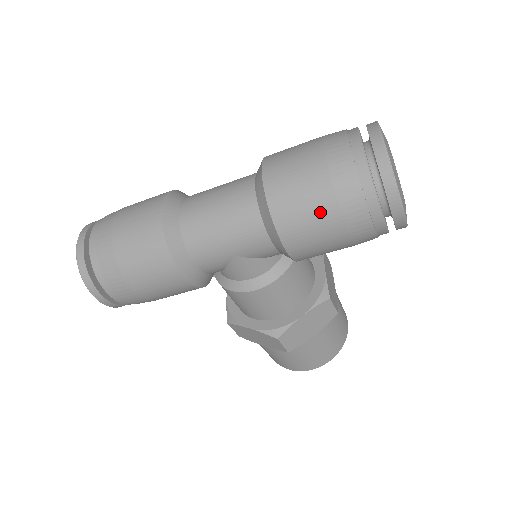
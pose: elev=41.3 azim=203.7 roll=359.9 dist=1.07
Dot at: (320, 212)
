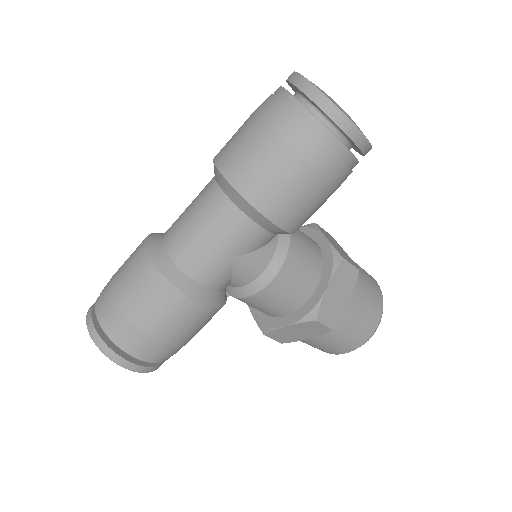
Dot at: (285, 170)
